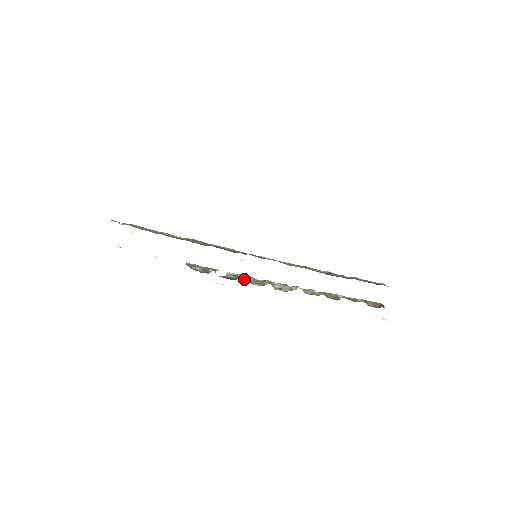
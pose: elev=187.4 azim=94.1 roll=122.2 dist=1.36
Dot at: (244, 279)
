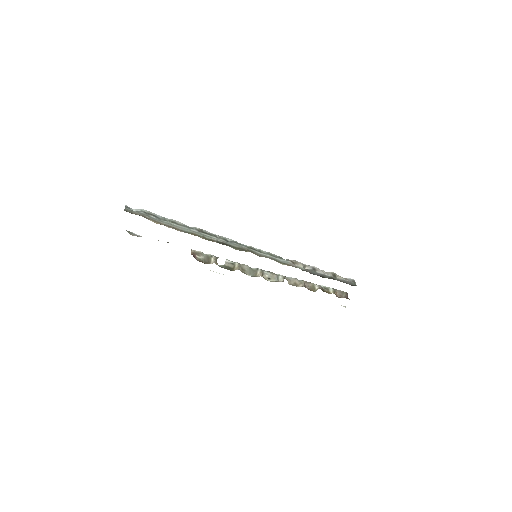
Dot at: (240, 268)
